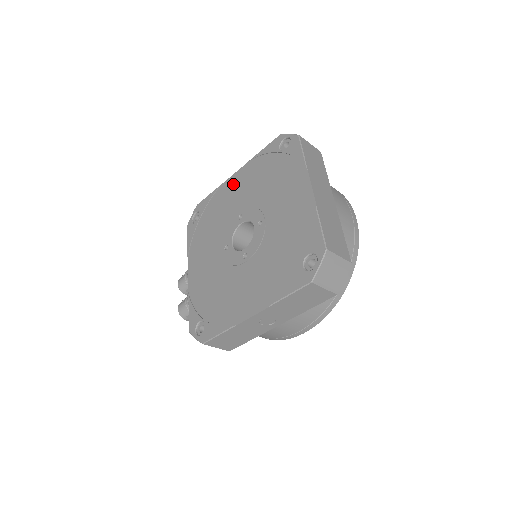
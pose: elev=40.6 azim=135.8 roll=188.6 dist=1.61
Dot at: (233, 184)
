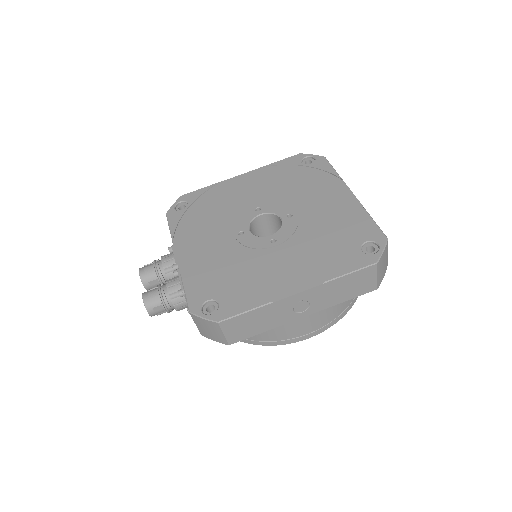
Dot at: (239, 183)
